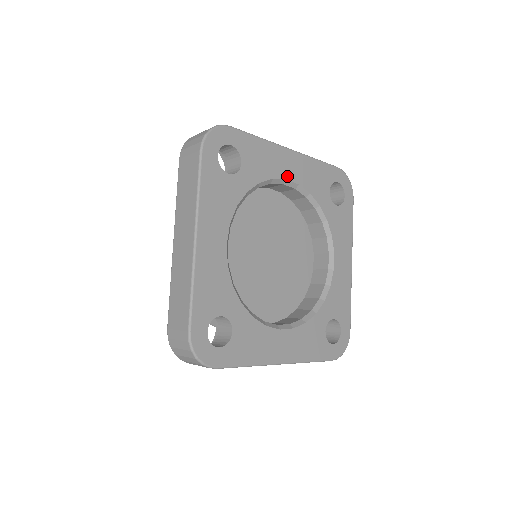
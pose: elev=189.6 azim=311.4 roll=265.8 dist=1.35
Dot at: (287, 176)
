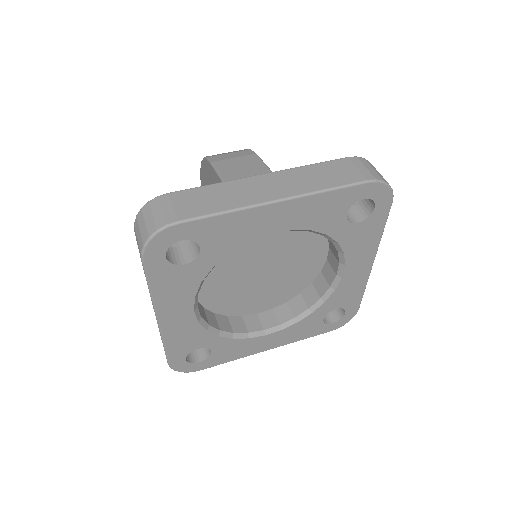
Dot at: (272, 230)
